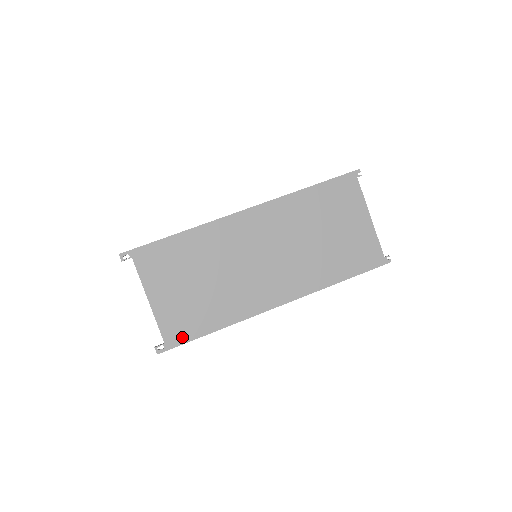
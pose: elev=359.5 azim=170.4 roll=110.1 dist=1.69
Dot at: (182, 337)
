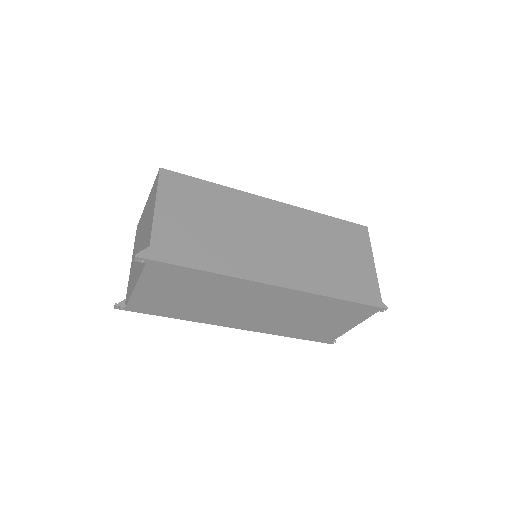
Dot at: (143, 310)
